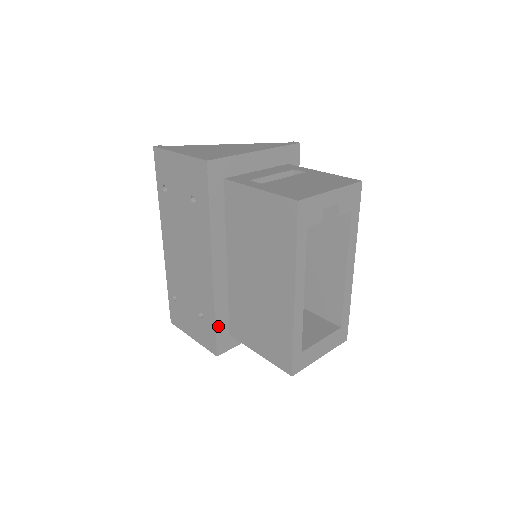
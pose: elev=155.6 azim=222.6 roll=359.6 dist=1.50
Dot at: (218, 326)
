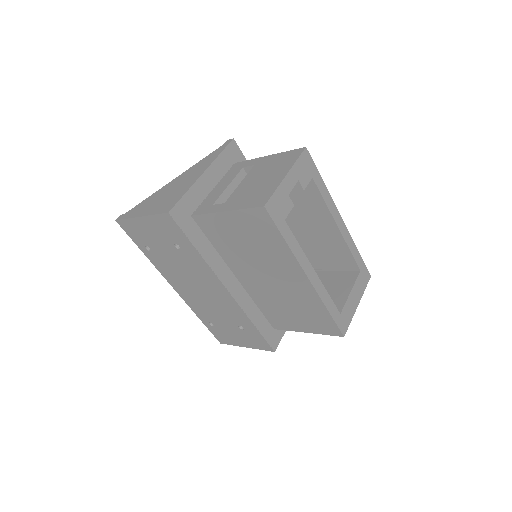
Dot at: (261, 329)
